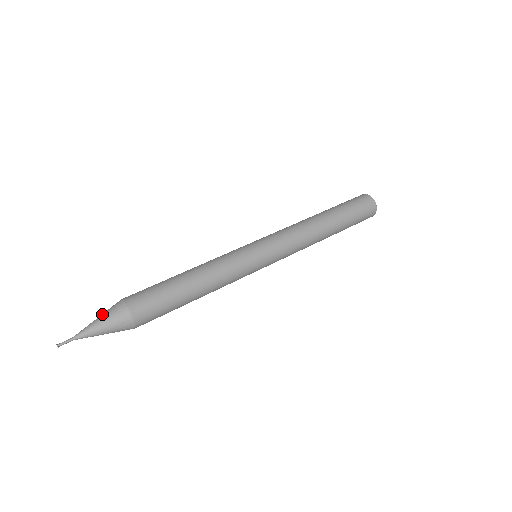
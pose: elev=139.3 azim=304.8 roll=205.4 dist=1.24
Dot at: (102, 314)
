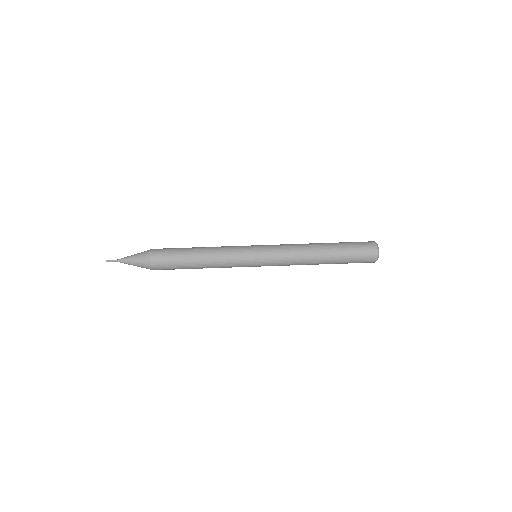
Dot at: (136, 256)
